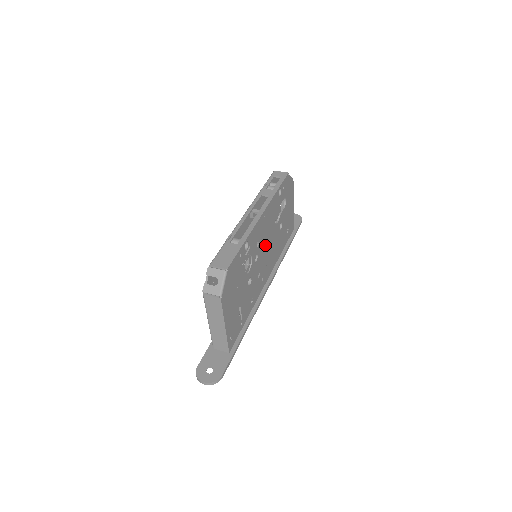
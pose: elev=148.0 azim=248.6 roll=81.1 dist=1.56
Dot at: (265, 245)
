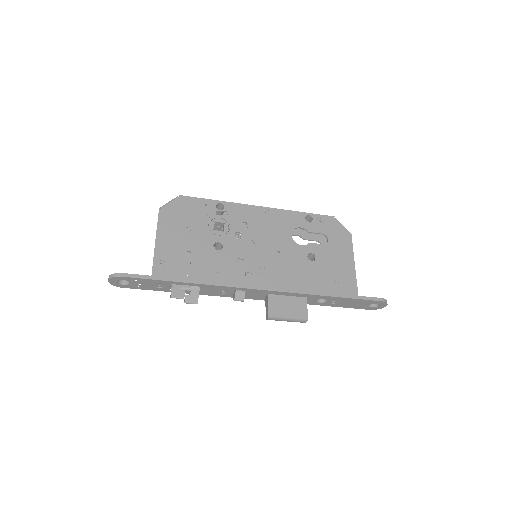
Dot at: (264, 242)
